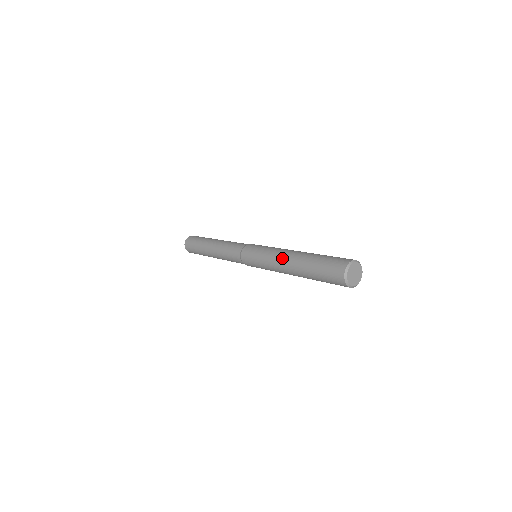
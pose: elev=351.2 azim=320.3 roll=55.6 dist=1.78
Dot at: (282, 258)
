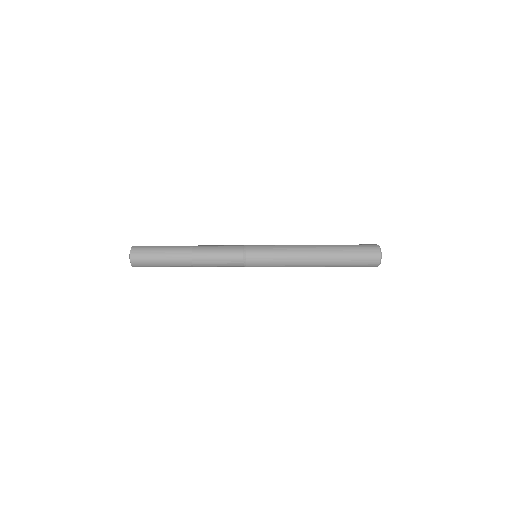
Dot at: (307, 252)
